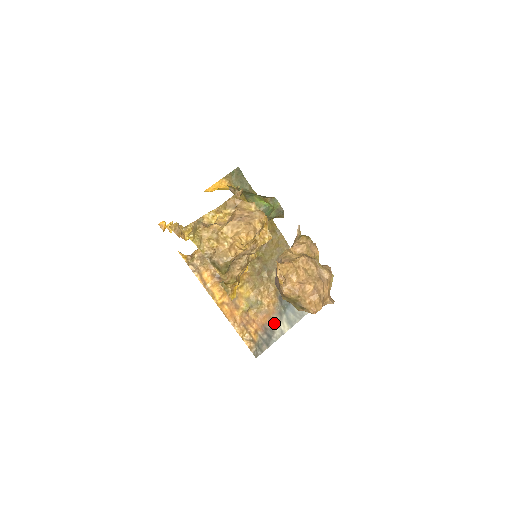
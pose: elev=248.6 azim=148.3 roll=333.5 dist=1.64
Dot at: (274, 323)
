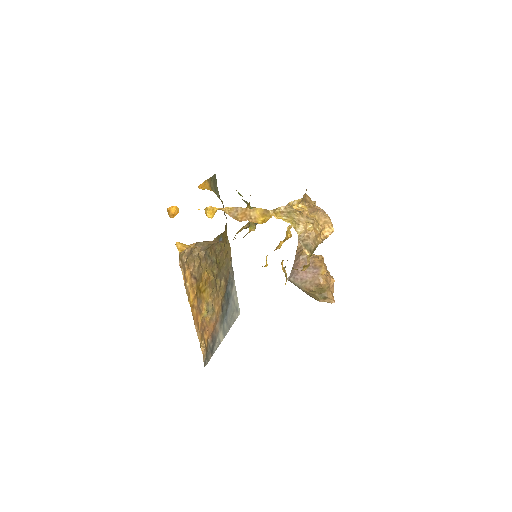
Dot at: (216, 332)
